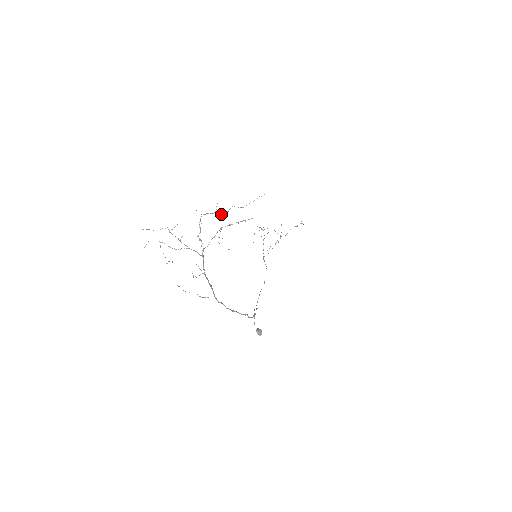
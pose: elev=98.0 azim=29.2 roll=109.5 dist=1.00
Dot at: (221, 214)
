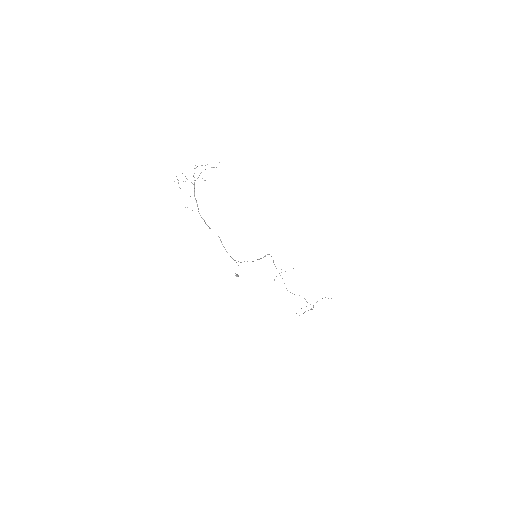
Dot at: occluded
